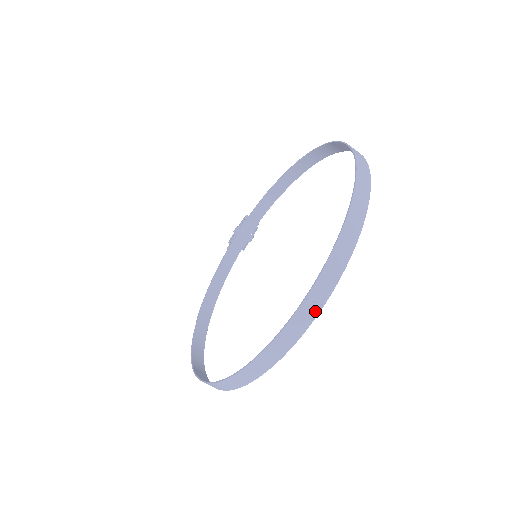
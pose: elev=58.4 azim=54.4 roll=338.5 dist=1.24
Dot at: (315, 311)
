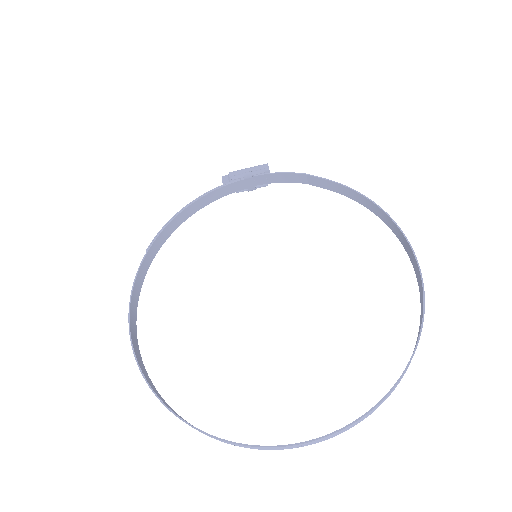
Dot at: (295, 447)
